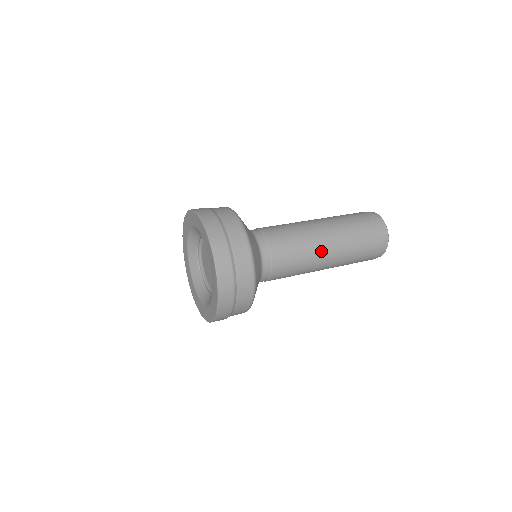
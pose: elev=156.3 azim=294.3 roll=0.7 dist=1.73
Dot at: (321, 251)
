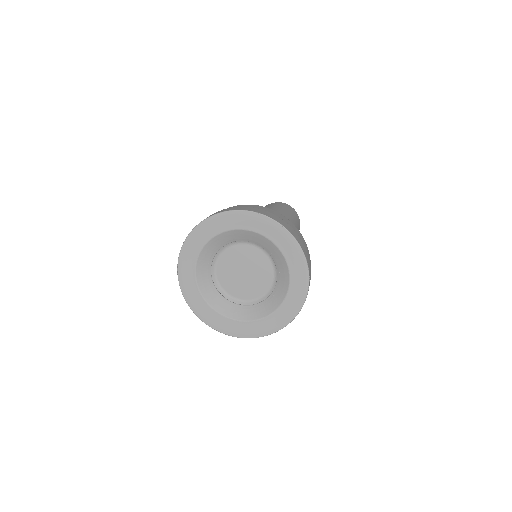
Dot at: occluded
